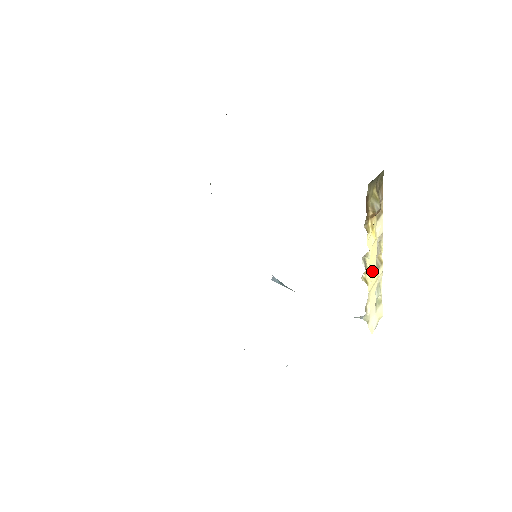
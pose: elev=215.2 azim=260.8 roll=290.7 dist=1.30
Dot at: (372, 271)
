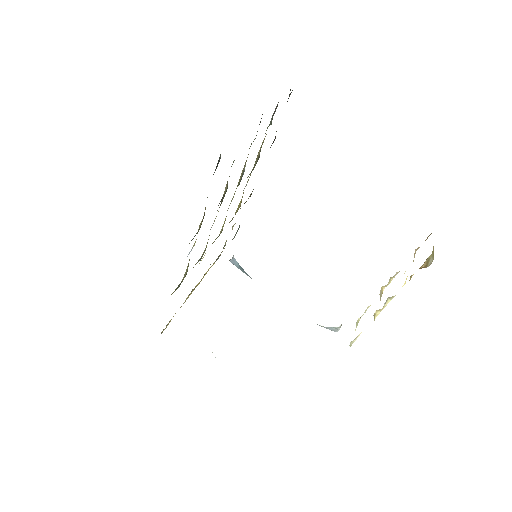
Dot at: occluded
